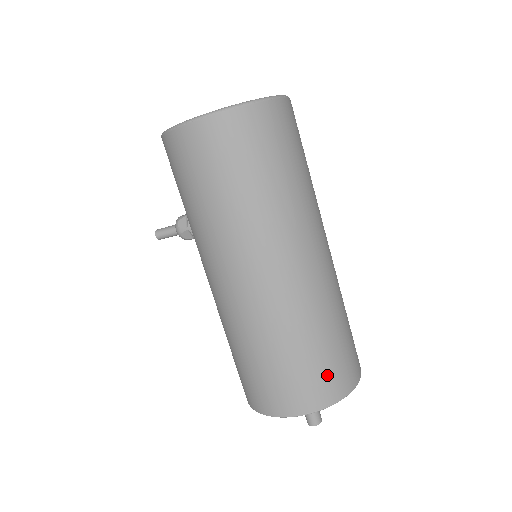
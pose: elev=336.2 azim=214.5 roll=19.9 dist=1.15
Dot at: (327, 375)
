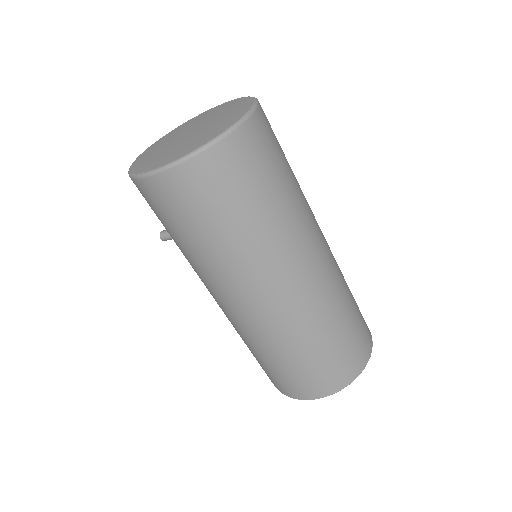
Dot at: (327, 372)
